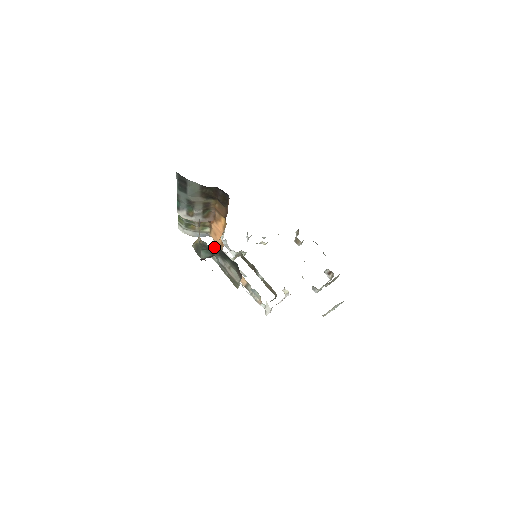
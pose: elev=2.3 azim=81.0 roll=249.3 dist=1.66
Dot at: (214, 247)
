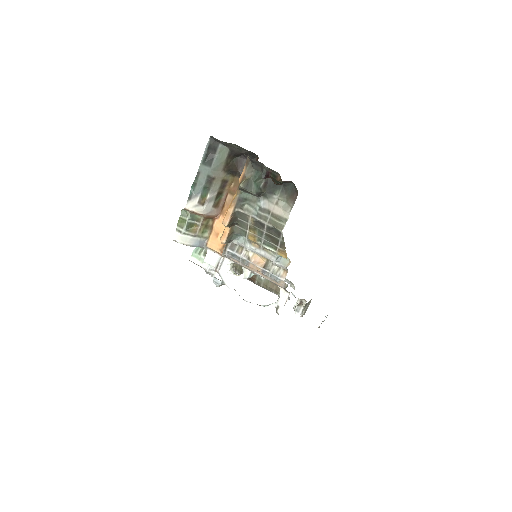
Dot at: occluded
